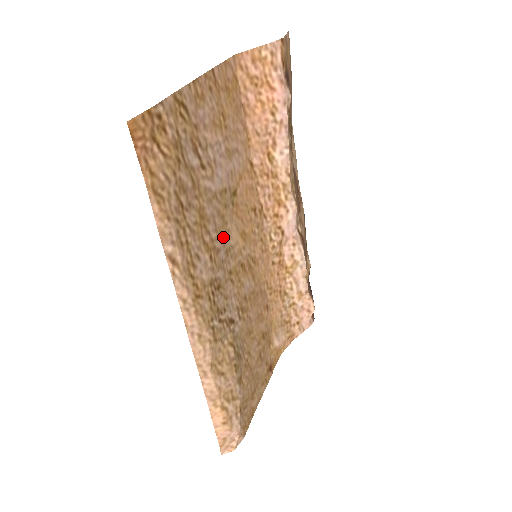
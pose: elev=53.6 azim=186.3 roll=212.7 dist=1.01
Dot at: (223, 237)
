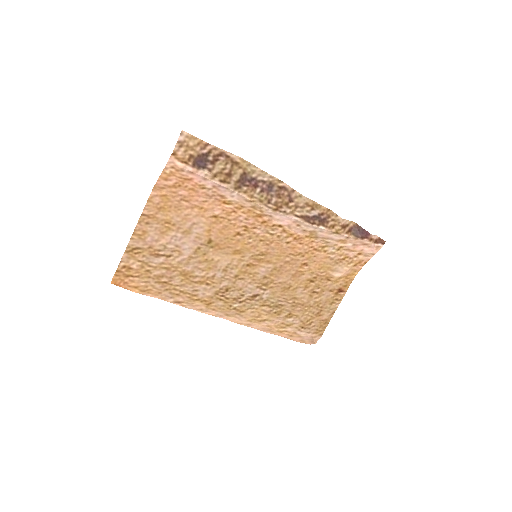
Dot at: (214, 267)
